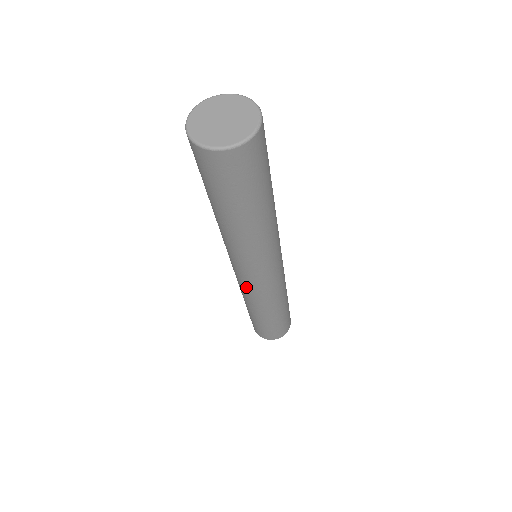
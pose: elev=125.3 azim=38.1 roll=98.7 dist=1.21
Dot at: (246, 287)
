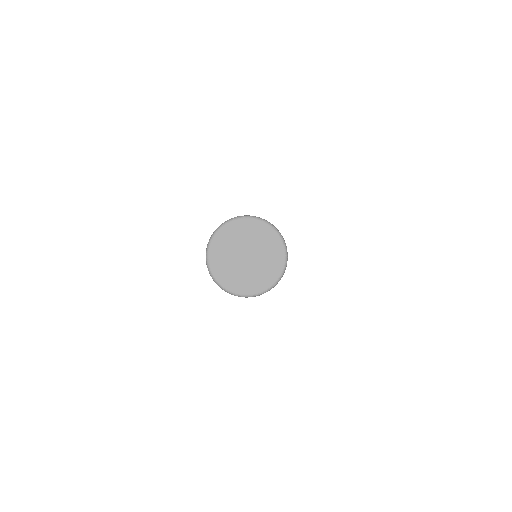
Dot at: occluded
